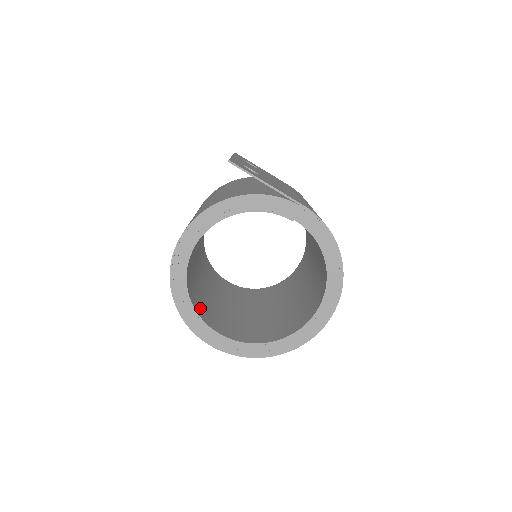
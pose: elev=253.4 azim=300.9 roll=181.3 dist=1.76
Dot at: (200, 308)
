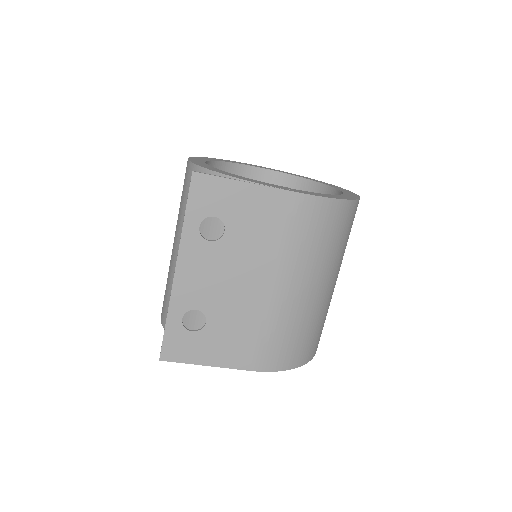
Dot at: occluded
